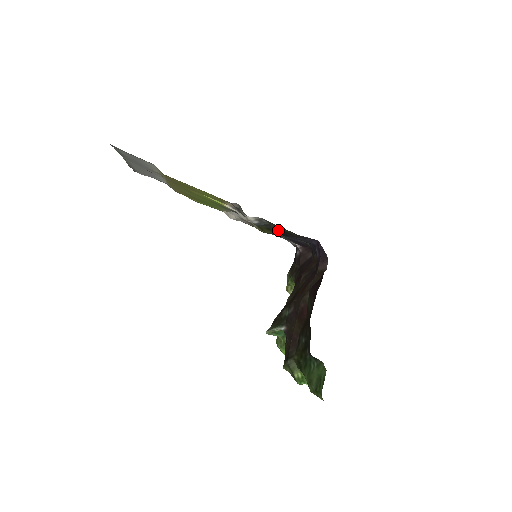
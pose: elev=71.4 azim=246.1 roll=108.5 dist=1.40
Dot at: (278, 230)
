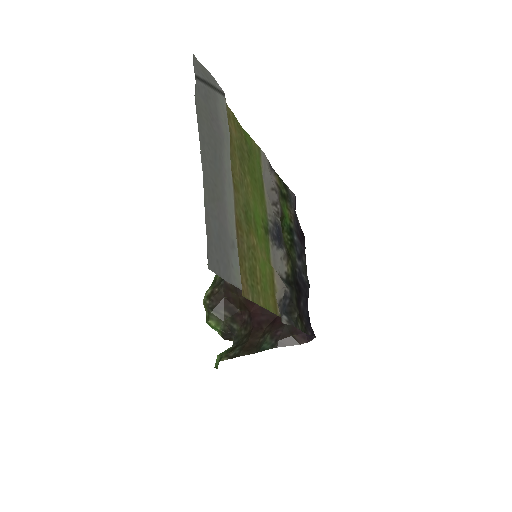
Dot at: (296, 300)
